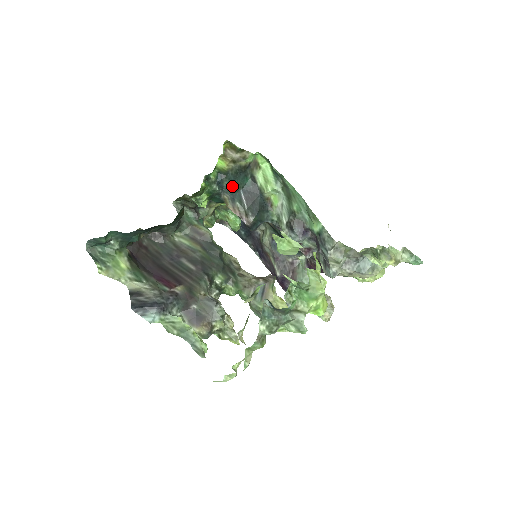
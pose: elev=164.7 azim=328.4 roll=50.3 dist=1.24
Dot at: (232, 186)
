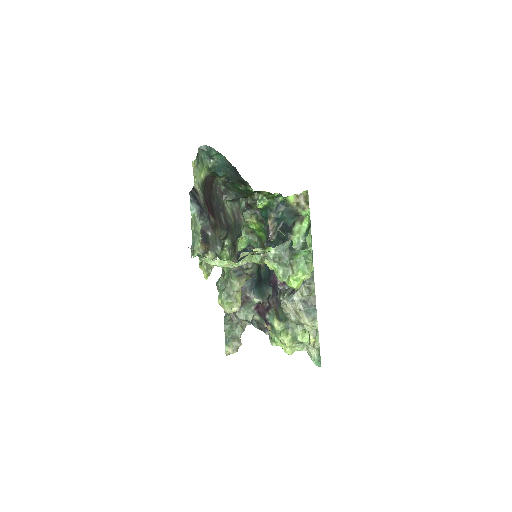
Dot at: (282, 214)
